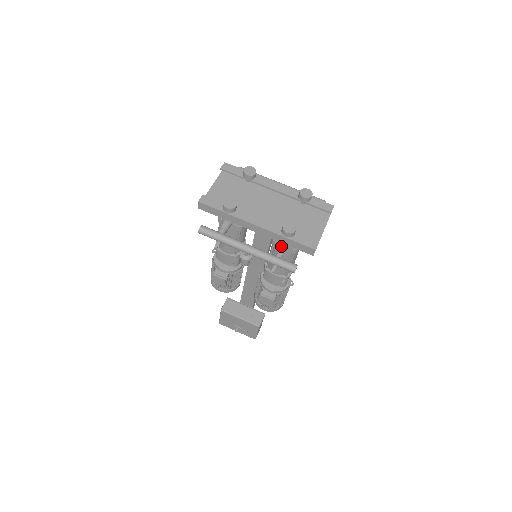
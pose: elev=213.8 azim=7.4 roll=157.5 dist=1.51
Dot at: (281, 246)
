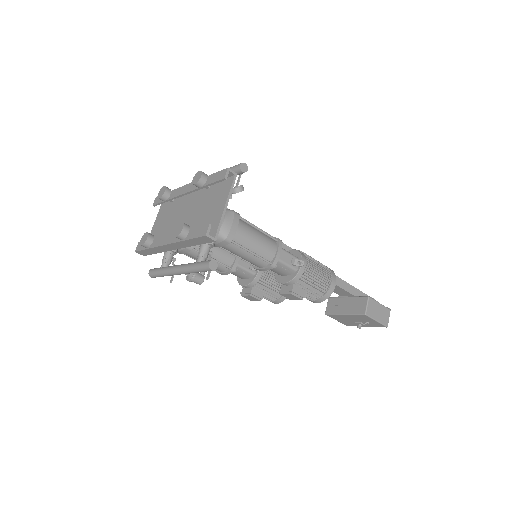
Dot at: (199, 248)
